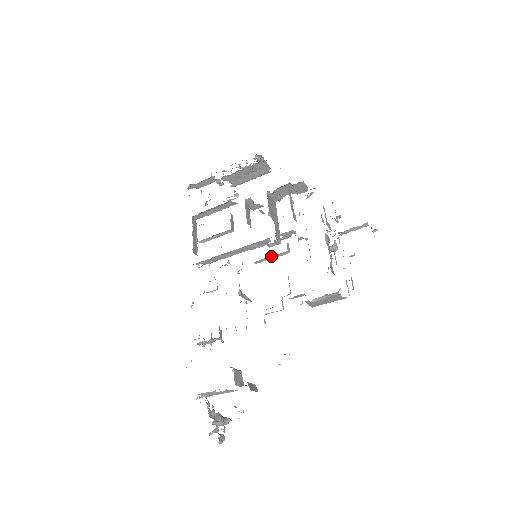
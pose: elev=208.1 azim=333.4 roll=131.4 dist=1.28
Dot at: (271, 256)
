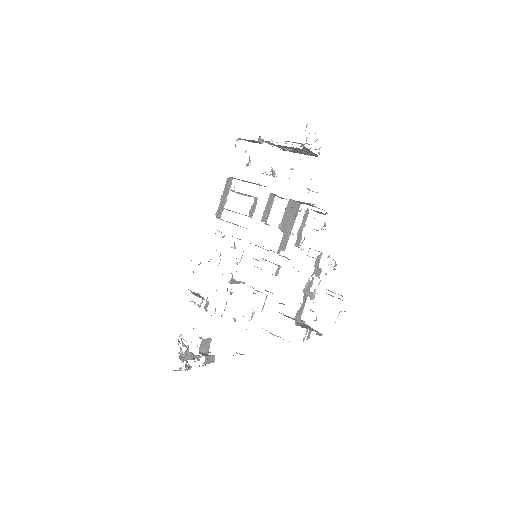
Dot at: occluded
